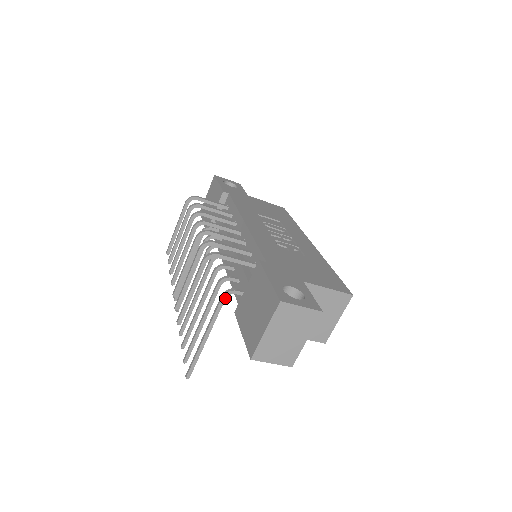
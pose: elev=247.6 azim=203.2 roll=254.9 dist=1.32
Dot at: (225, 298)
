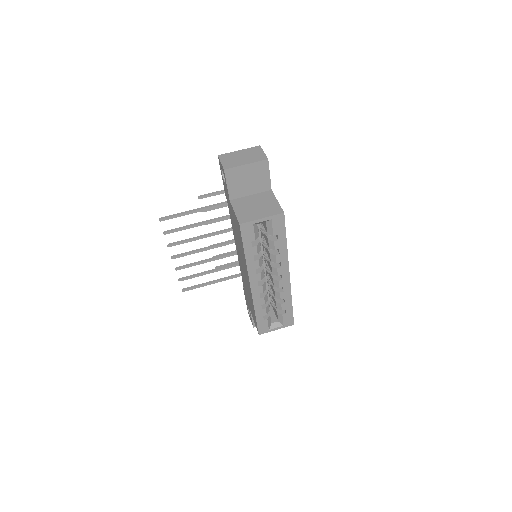
Dot at: occluded
